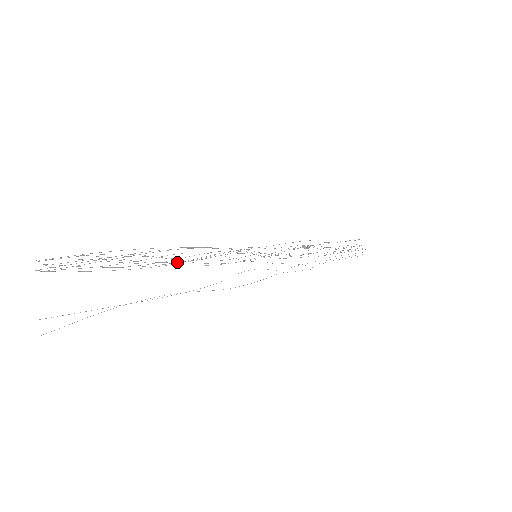
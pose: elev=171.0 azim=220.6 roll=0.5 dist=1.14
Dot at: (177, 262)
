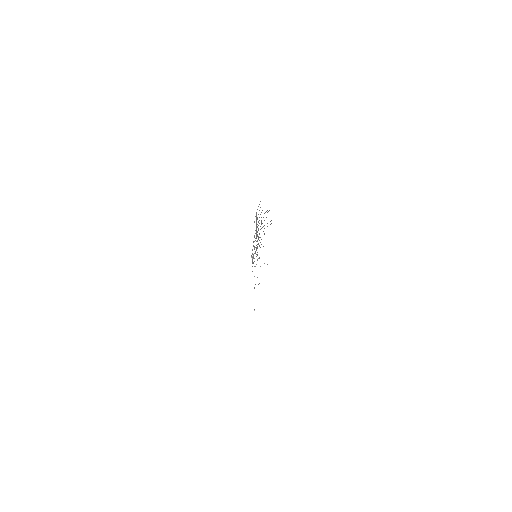
Dot at: occluded
